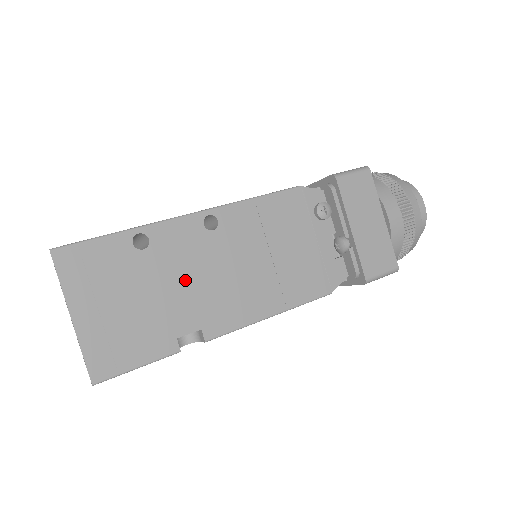
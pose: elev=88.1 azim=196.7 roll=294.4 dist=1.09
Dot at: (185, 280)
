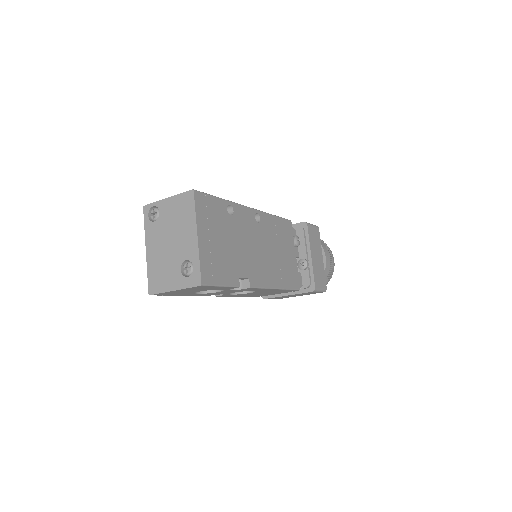
Dot at: (245, 244)
